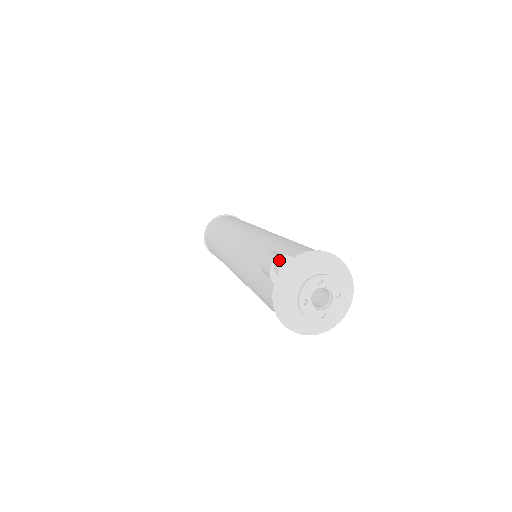
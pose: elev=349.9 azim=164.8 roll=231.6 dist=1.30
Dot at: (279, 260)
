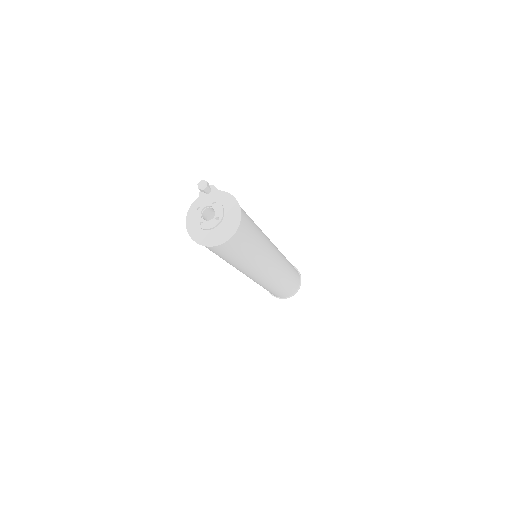
Dot at: (210, 186)
